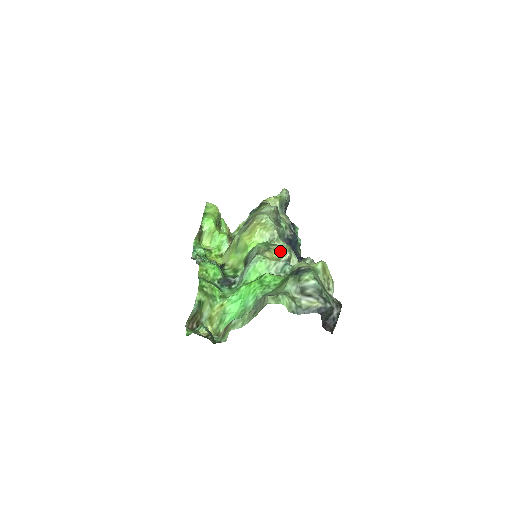
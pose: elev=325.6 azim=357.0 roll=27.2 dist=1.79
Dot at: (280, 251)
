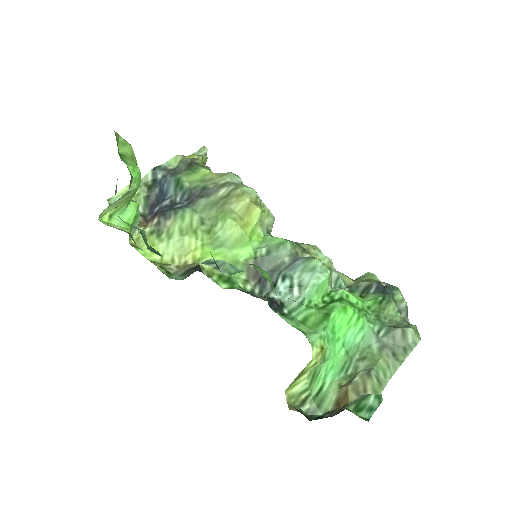
Dot at: (317, 254)
